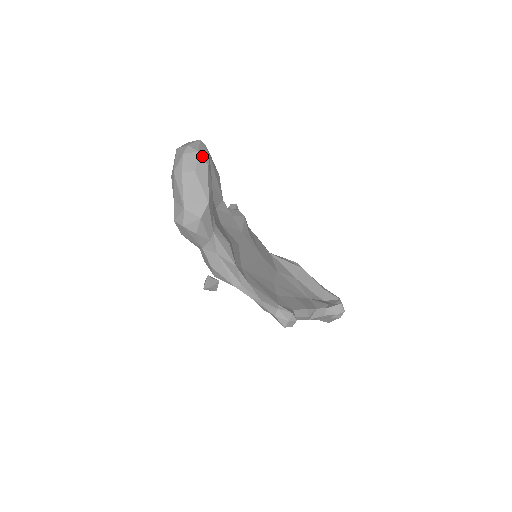
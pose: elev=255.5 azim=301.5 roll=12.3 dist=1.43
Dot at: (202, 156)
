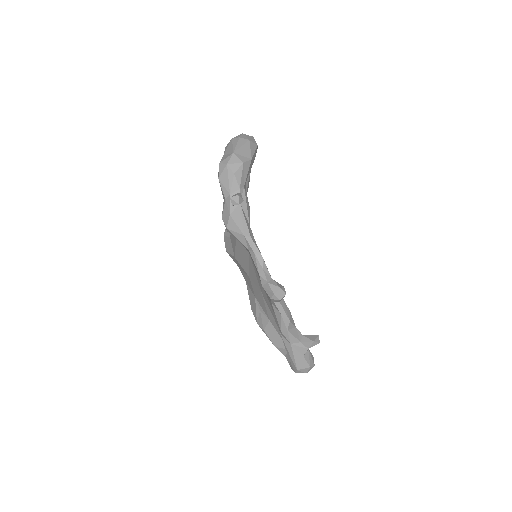
Dot at: occluded
